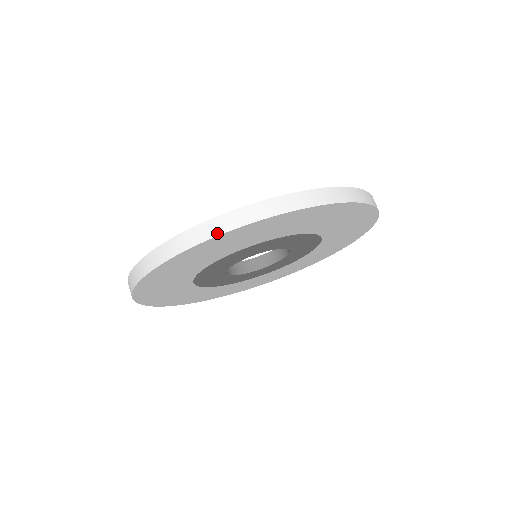
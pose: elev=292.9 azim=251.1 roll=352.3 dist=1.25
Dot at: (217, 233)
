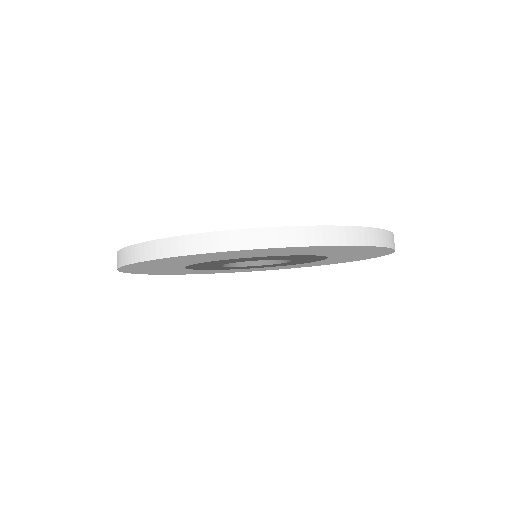
Dot at: (195, 251)
